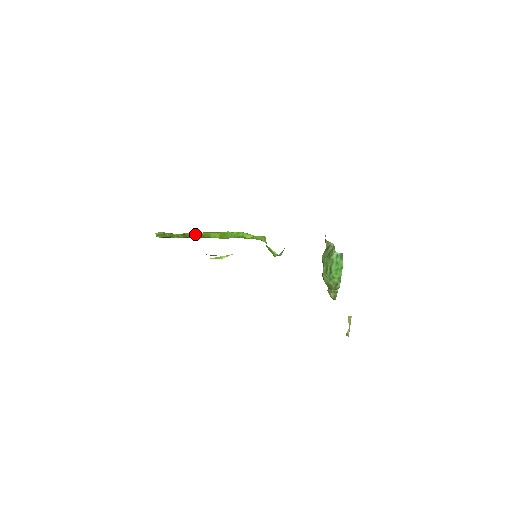
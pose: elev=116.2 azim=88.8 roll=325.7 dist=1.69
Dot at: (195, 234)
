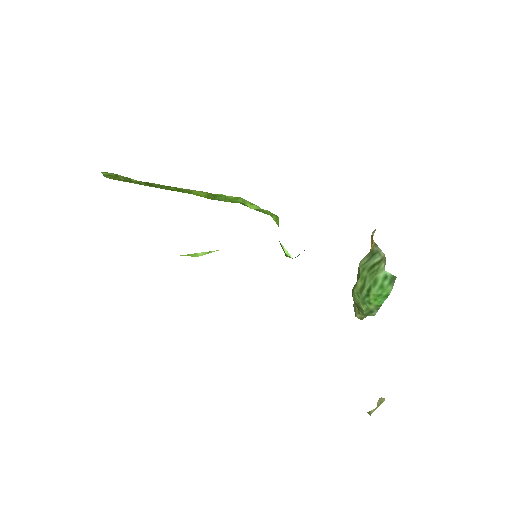
Dot at: (167, 186)
